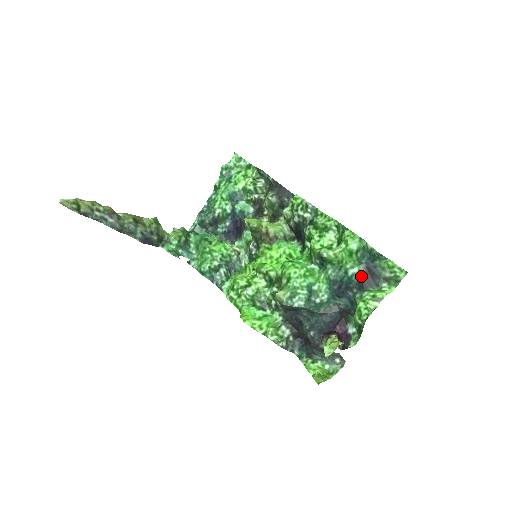
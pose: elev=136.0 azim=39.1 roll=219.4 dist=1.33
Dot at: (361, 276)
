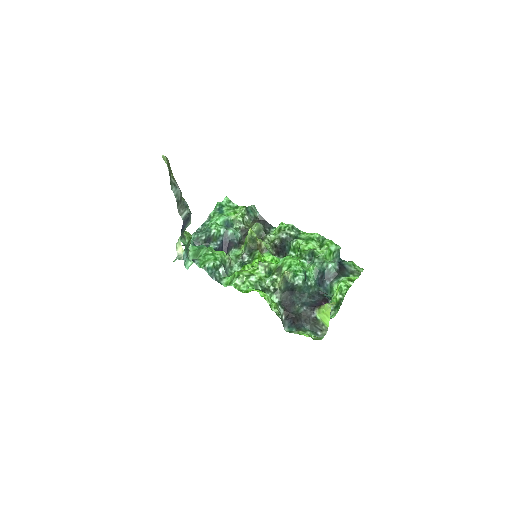
Dot at: (336, 269)
